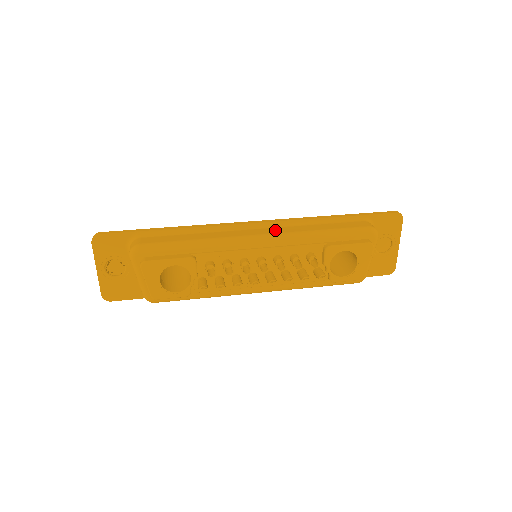
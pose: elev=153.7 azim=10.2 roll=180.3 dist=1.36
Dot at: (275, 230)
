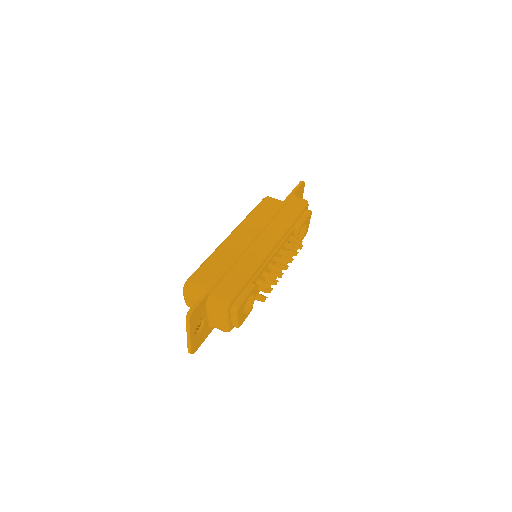
Dot at: (271, 233)
